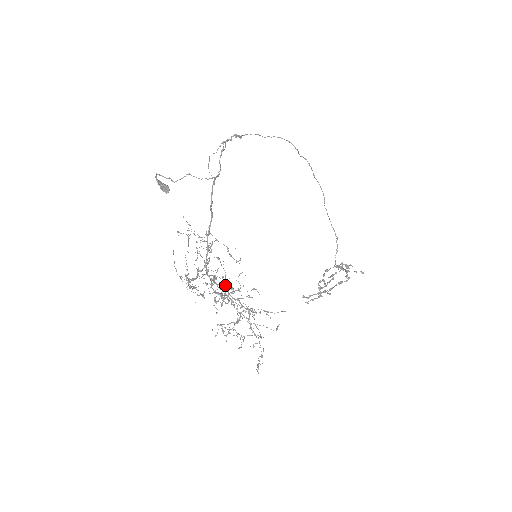
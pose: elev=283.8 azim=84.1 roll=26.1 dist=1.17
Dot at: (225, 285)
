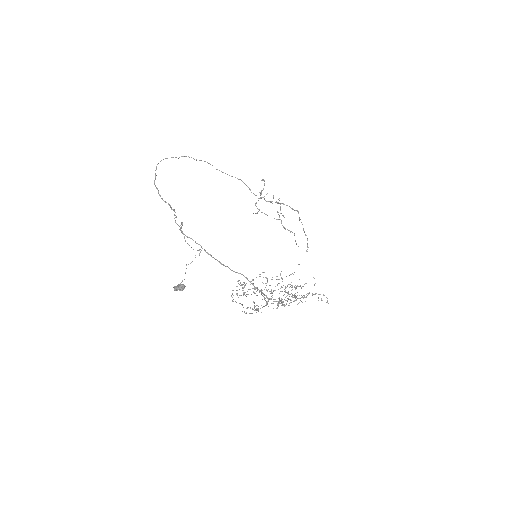
Dot at: (295, 297)
